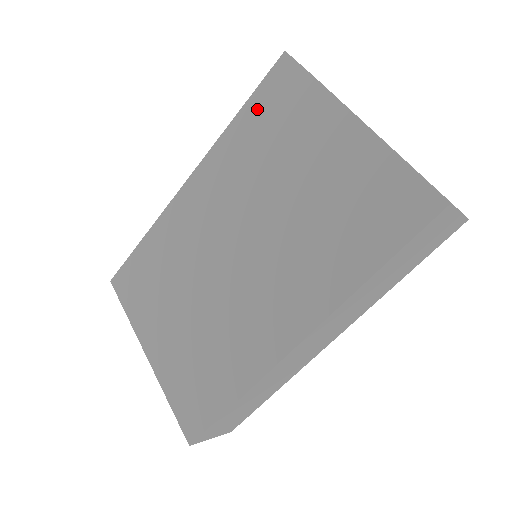
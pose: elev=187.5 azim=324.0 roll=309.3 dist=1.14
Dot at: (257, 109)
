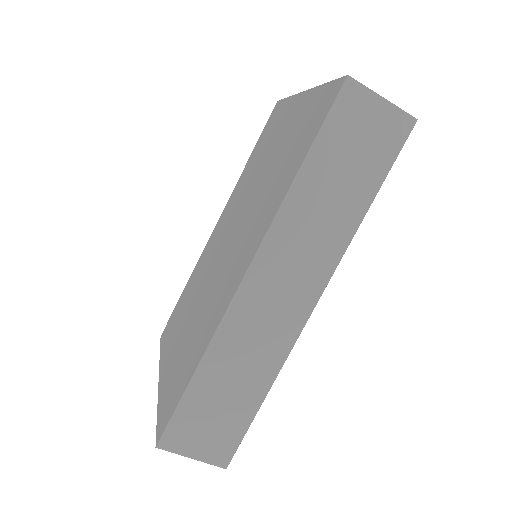
Dot at: (259, 144)
